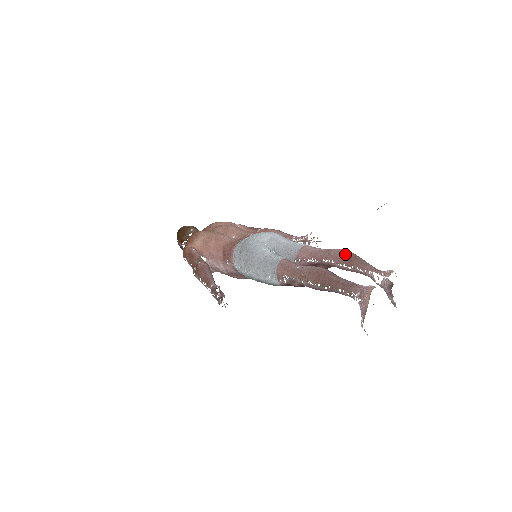
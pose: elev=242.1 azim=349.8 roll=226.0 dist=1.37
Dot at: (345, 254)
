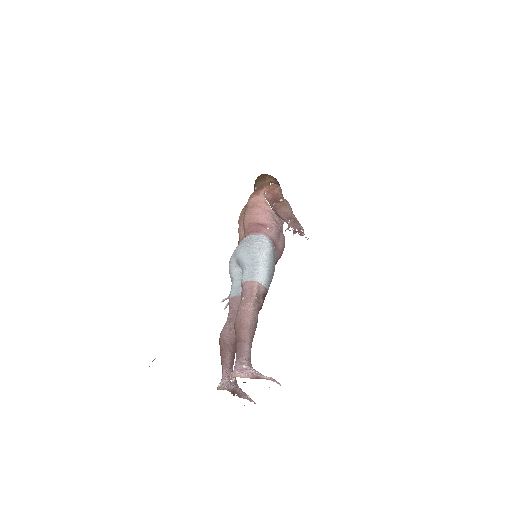
Dot at: (234, 326)
